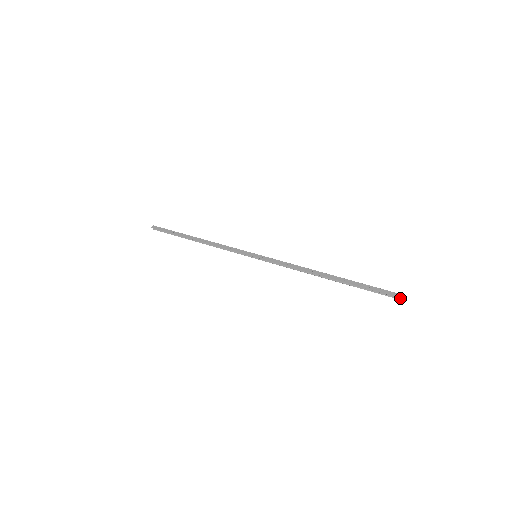
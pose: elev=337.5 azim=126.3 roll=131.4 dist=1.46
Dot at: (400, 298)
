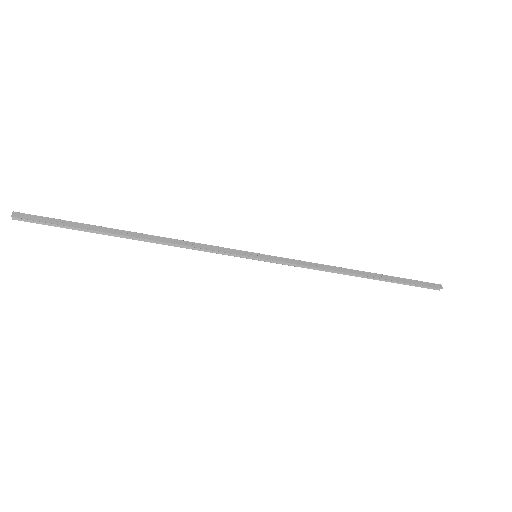
Dot at: (435, 288)
